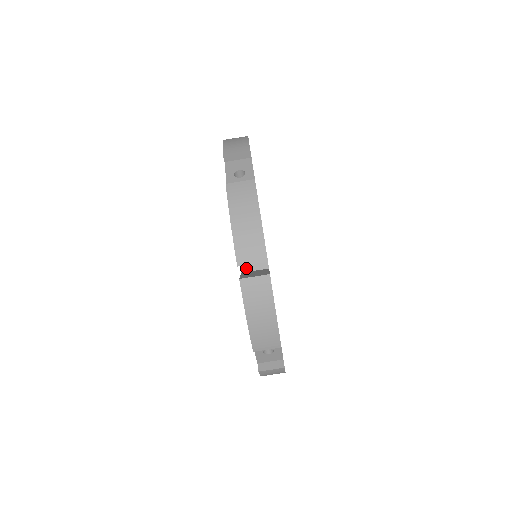
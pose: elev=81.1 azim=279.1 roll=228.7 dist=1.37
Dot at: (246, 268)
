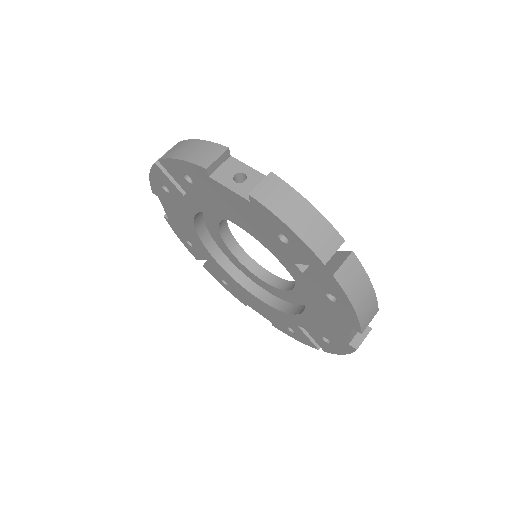
Dot at: occluded
